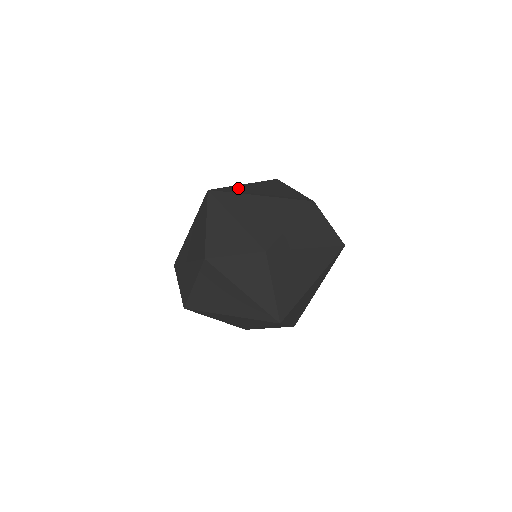
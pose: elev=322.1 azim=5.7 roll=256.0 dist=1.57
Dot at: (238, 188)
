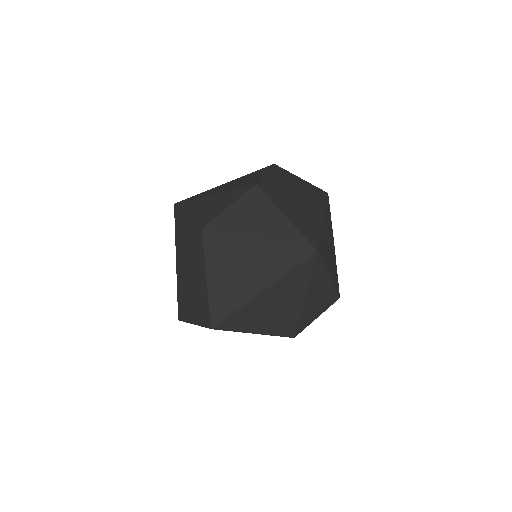
Dot at: occluded
